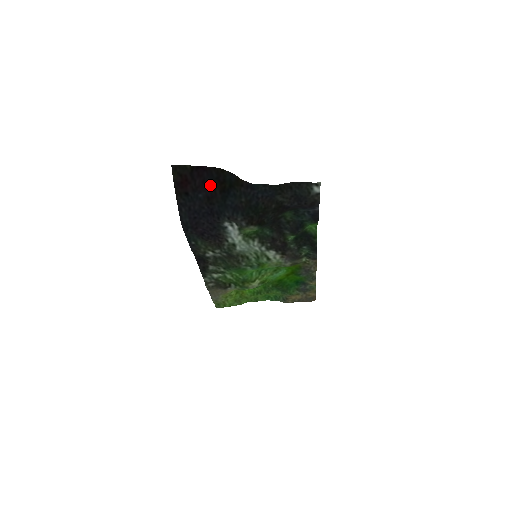
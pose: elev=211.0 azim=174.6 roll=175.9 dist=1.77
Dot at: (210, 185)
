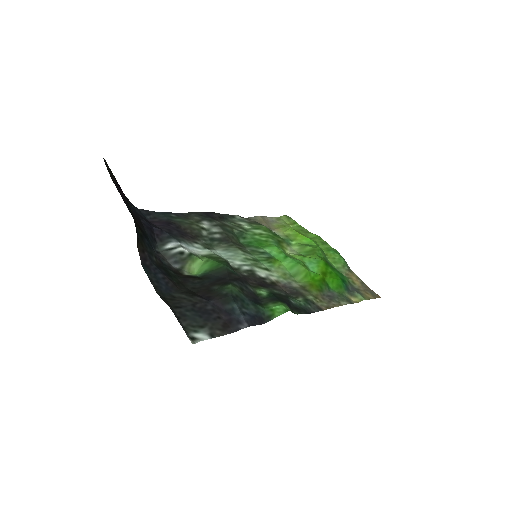
Dot at: occluded
